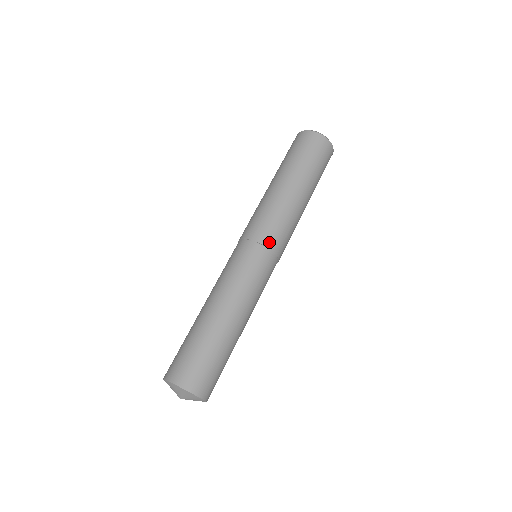
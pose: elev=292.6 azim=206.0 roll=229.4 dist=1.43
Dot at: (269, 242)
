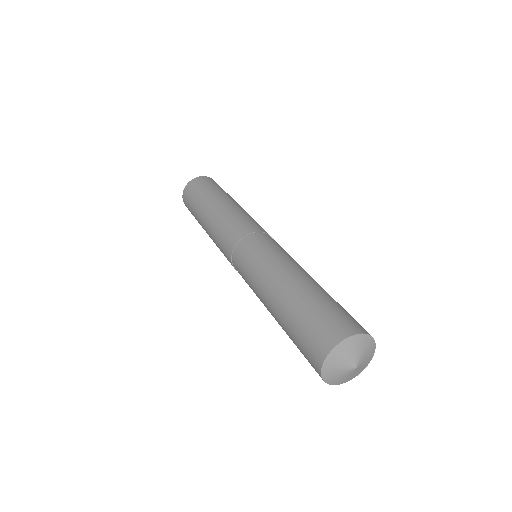
Dot at: occluded
